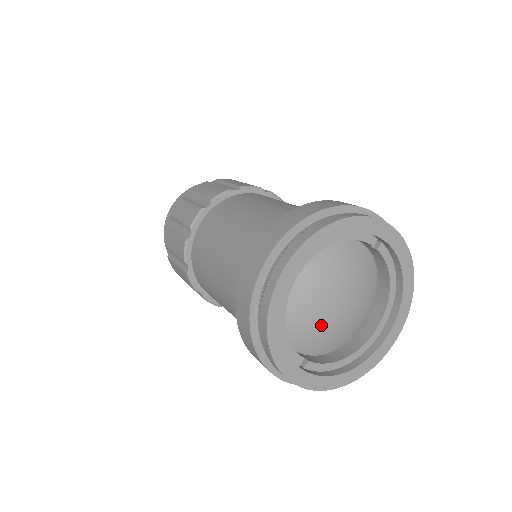
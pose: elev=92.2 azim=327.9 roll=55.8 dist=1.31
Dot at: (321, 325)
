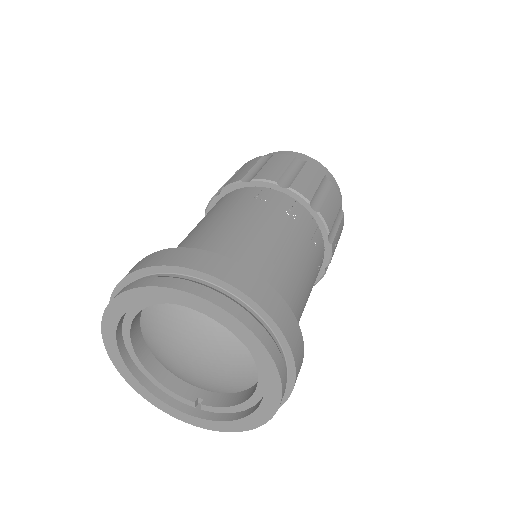
Dot at: (193, 375)
